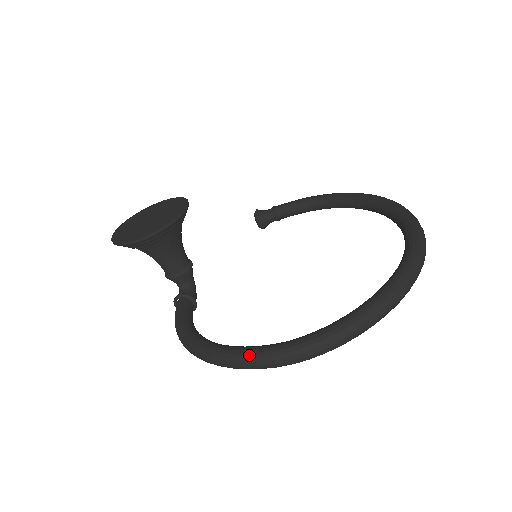
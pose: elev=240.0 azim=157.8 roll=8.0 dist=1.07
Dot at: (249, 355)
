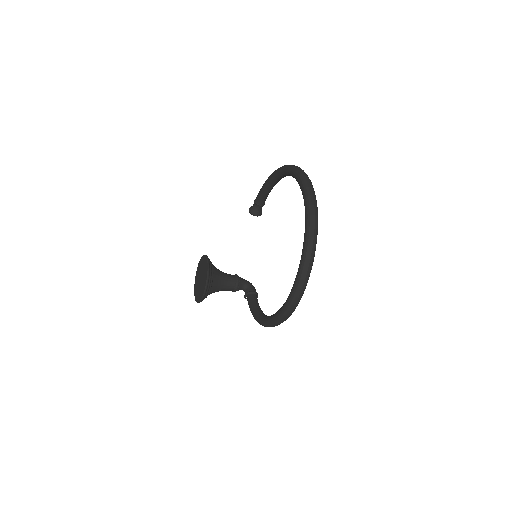
Dot at: (276, 319)
